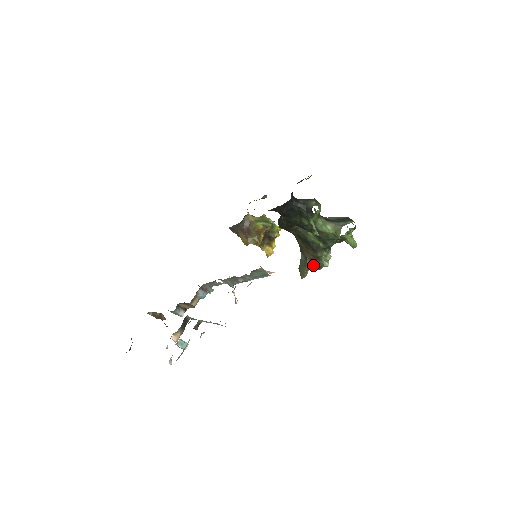
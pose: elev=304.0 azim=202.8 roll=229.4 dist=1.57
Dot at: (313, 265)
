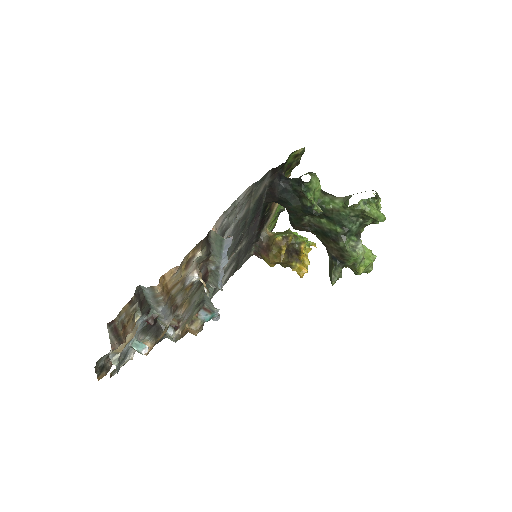
Dot at: (343, 264)
